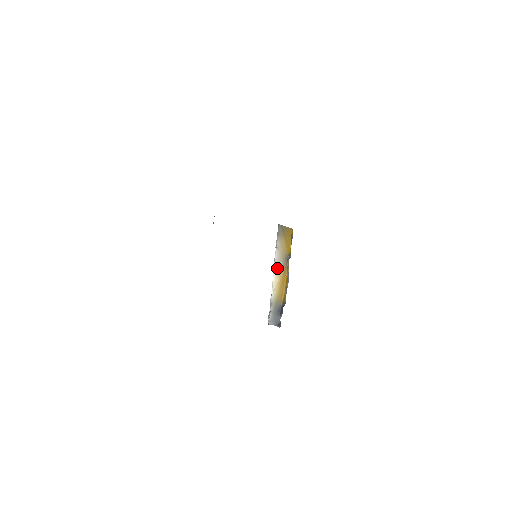
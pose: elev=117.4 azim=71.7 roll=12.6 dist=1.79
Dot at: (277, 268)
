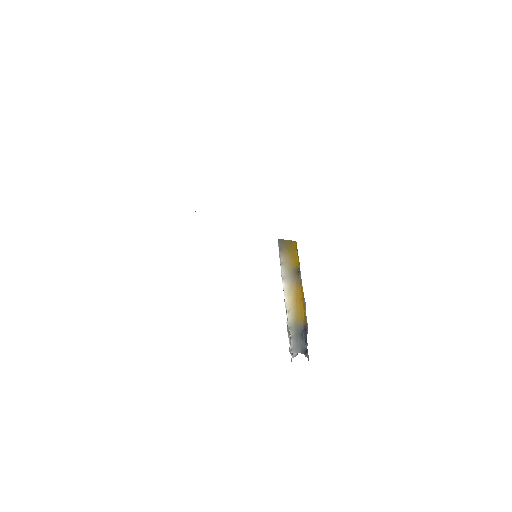
Dot at: (287, 285)
